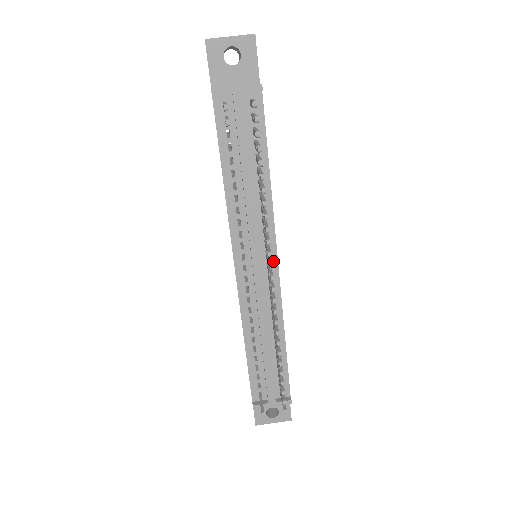
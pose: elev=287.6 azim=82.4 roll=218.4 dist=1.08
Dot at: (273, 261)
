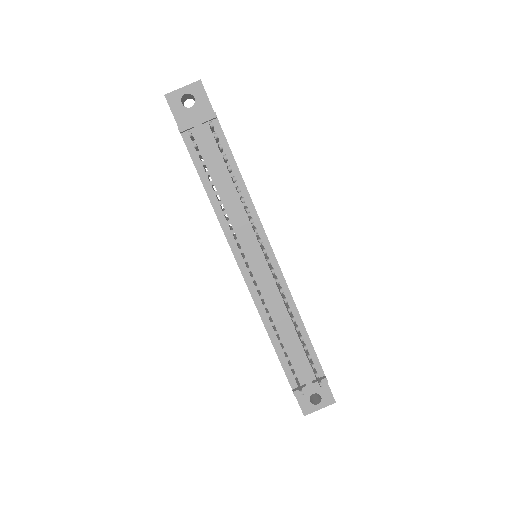
Dot at: (269, 252)
